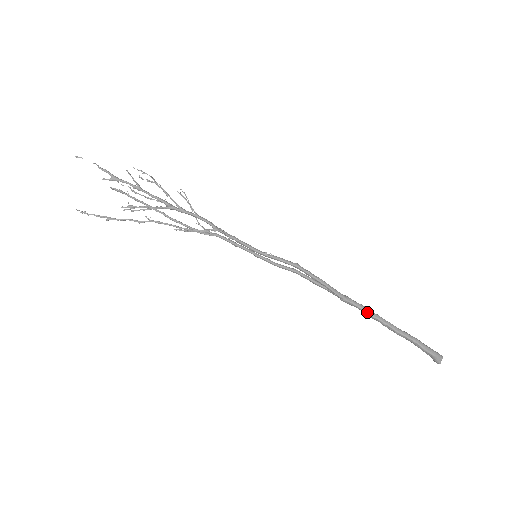
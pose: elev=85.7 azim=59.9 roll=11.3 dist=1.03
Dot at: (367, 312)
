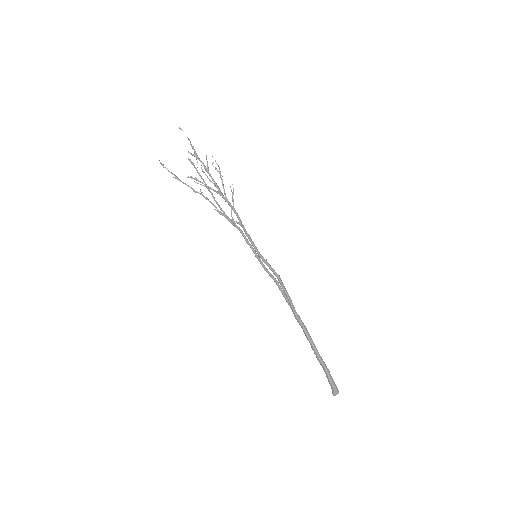
Dot at: (306, 333)
